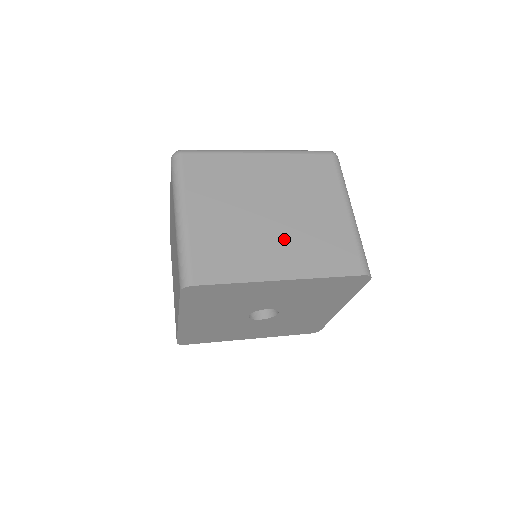
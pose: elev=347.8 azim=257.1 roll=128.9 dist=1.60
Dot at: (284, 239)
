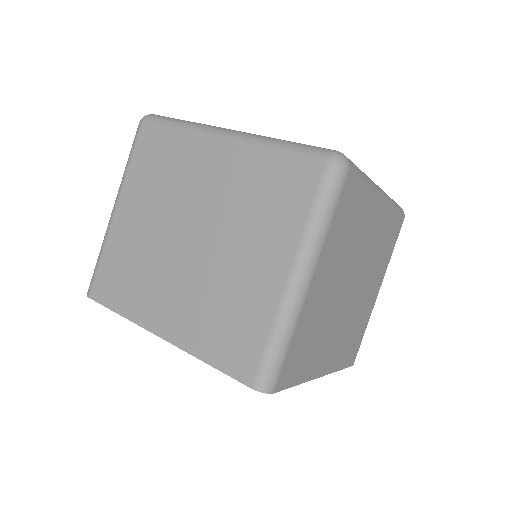
Dot at: (342, 326)
